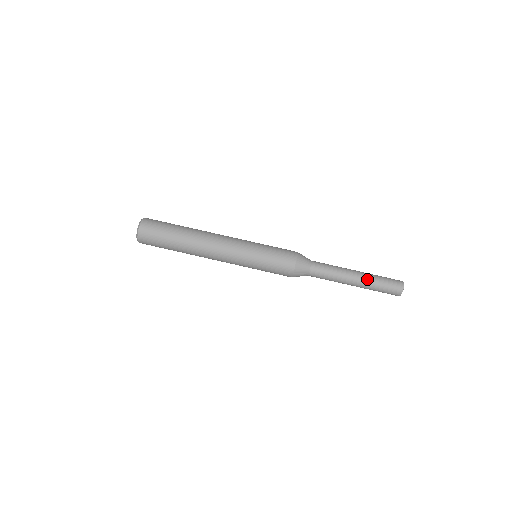
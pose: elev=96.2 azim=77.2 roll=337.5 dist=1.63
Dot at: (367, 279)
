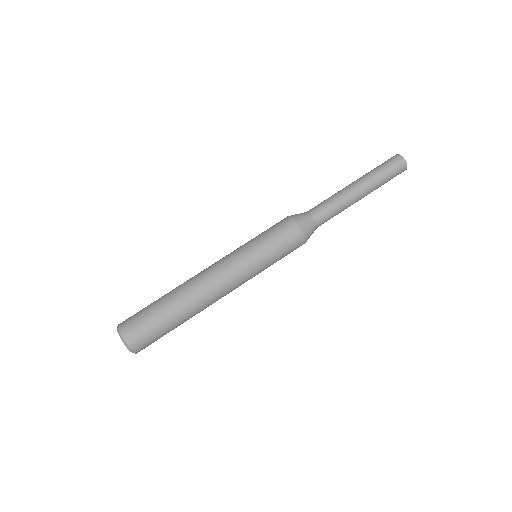
Dot at: (372, 187)
